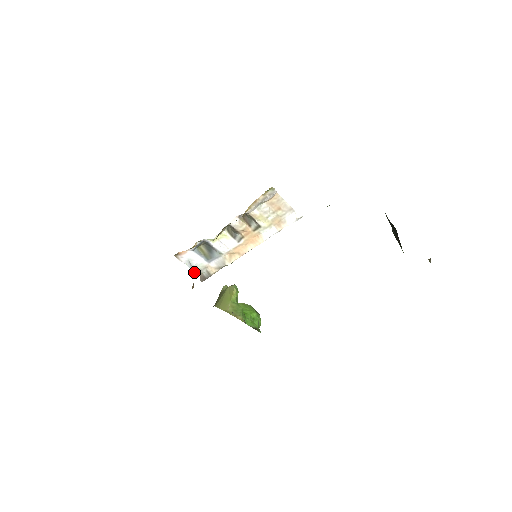
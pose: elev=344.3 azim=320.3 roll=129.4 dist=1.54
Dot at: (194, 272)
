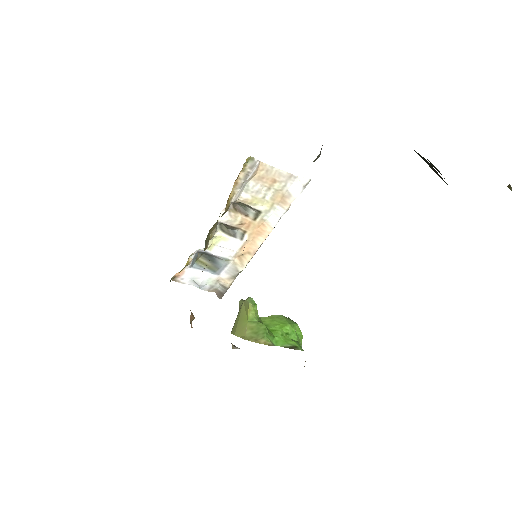
Dot at: occluded
